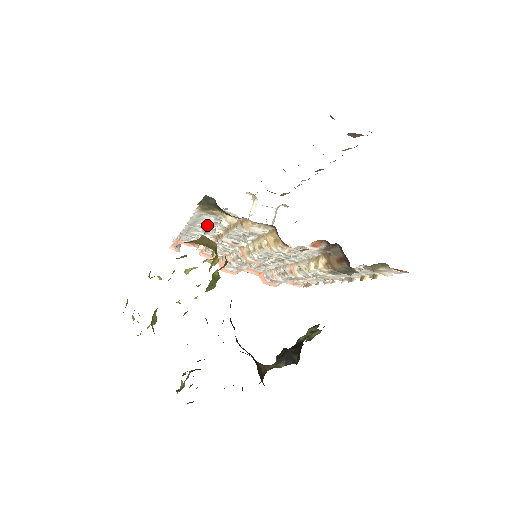
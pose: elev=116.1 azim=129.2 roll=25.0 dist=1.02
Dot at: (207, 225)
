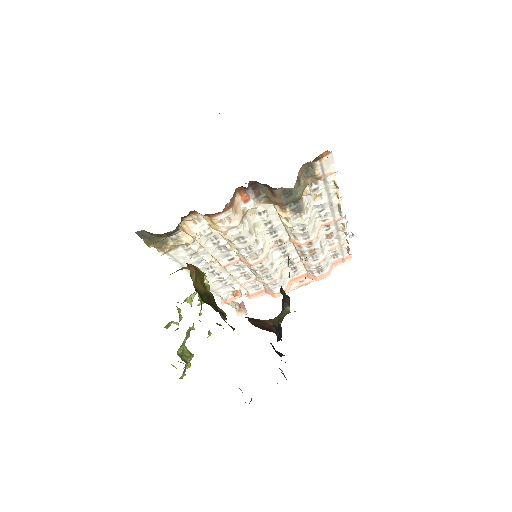
Dot at: (200, 264)
